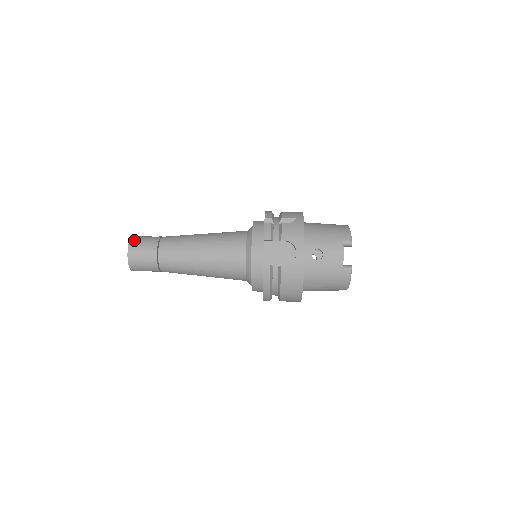
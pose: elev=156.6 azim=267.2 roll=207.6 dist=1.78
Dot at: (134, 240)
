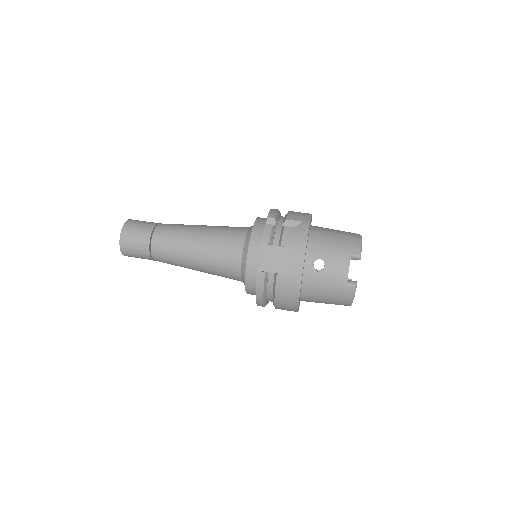
Dot at: (128, 224)
